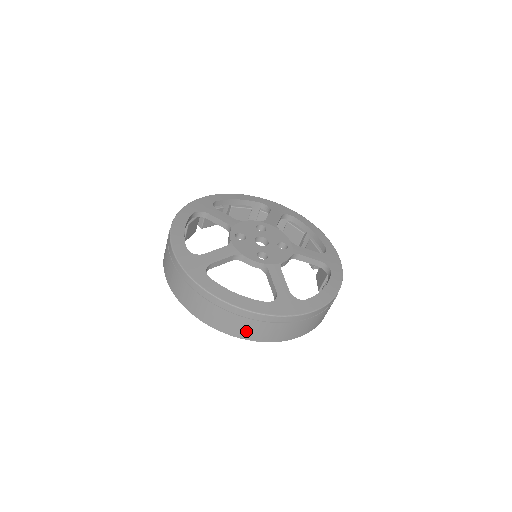
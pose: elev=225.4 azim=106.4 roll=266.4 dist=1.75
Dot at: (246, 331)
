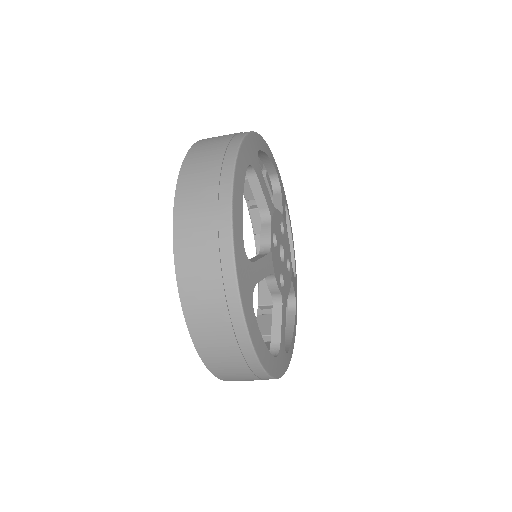
Dot at: (231, 376)
